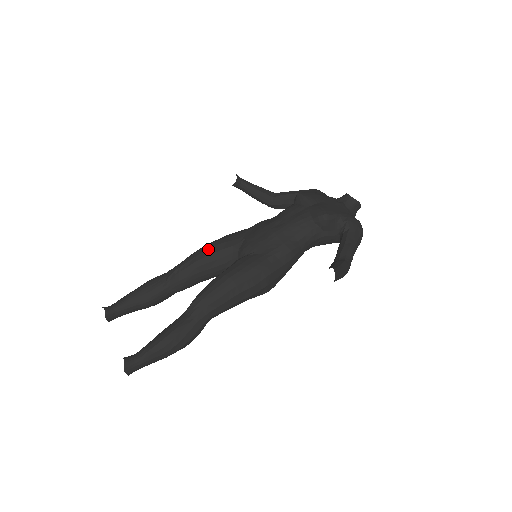
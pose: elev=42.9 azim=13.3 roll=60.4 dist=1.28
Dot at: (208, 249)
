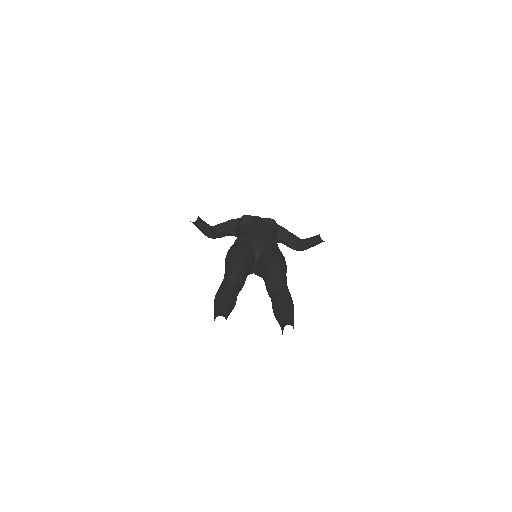
Dot at: (242, 253)
